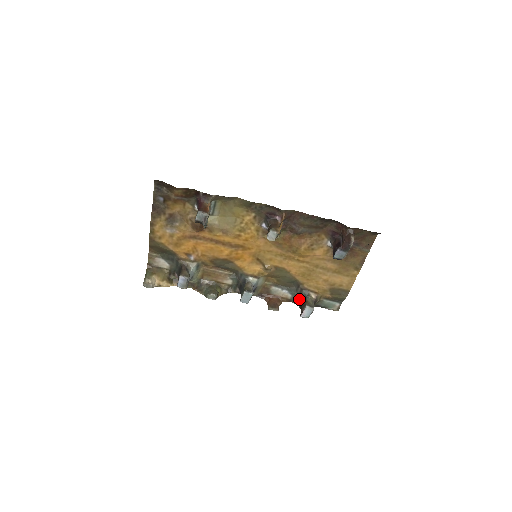
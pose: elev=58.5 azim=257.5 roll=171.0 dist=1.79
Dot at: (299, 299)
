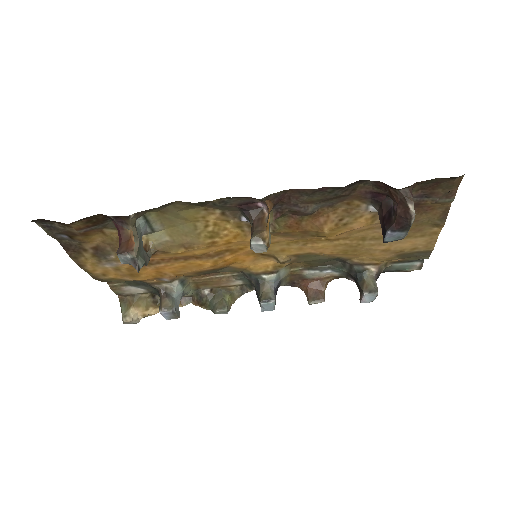
Dot at: (352, 276)
